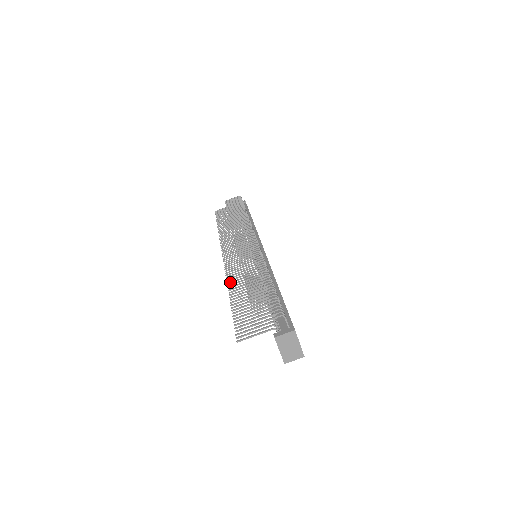
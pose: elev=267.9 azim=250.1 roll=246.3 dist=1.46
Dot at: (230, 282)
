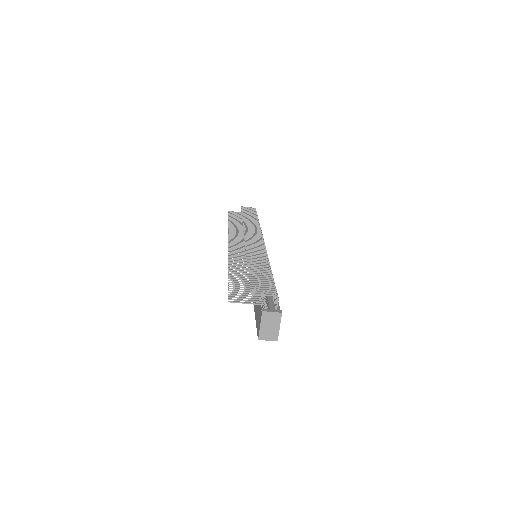
Dot at: (231, 261)
